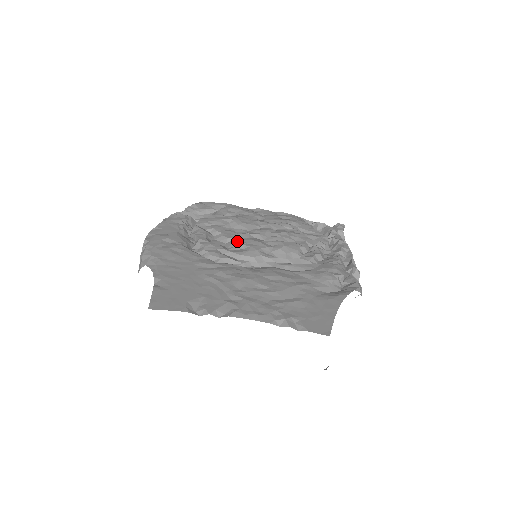
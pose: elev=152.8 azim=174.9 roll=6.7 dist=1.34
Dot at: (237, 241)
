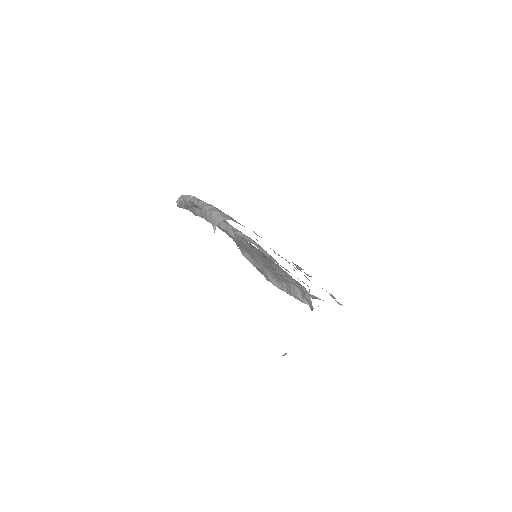
Dot at: occluded
